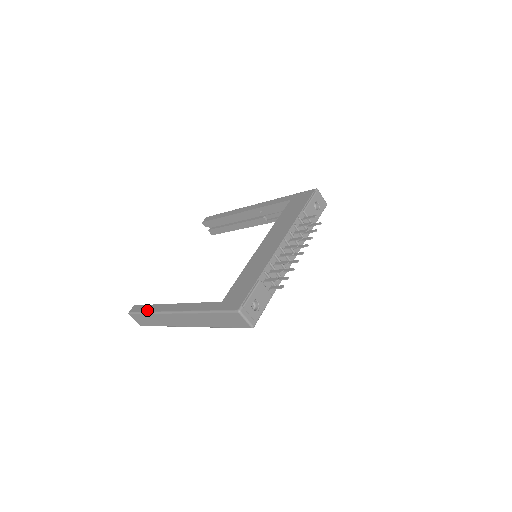
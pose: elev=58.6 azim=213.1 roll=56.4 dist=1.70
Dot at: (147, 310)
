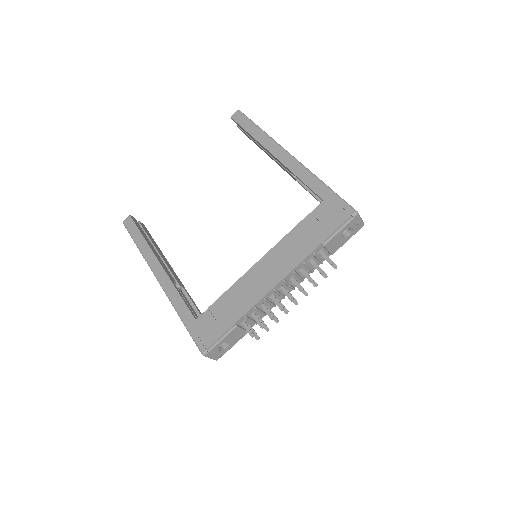
Dot at: (137, 242)
